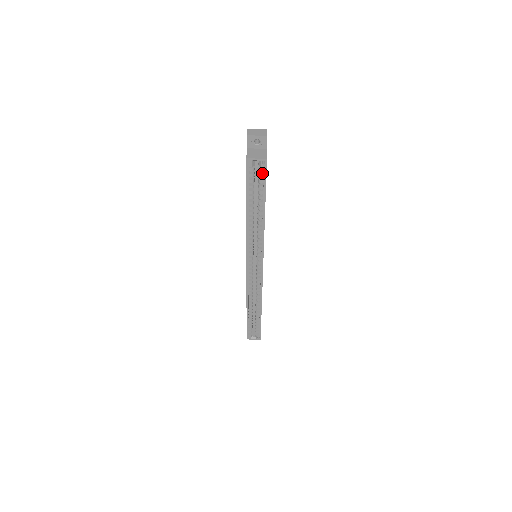
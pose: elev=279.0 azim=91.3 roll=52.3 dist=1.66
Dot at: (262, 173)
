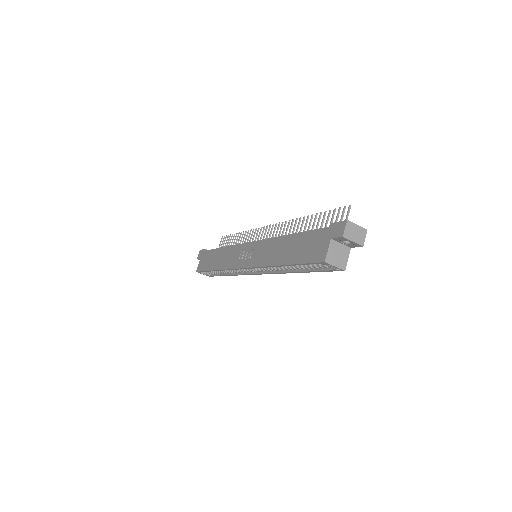
Dot at: occluded
